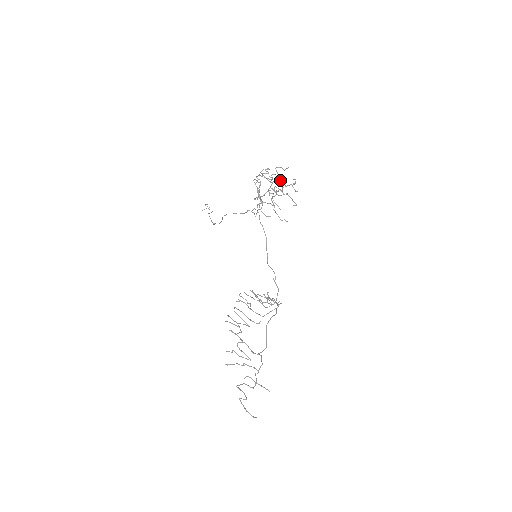
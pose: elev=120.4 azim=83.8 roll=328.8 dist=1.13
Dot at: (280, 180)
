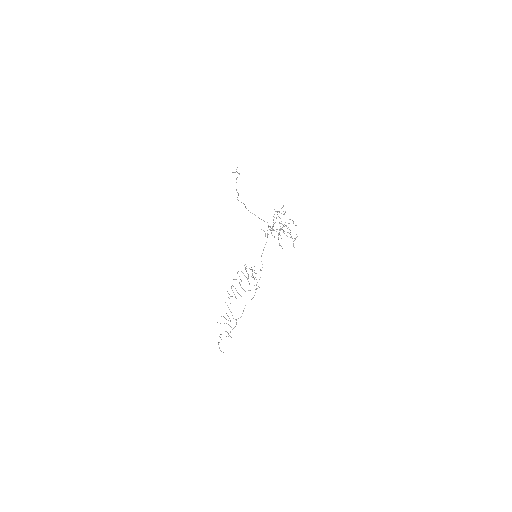
Dot at: occluded
